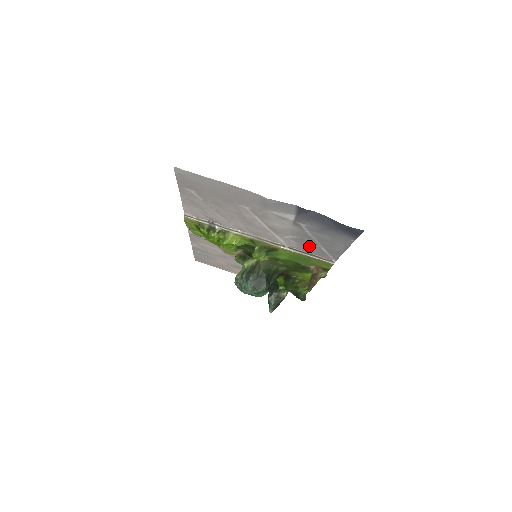
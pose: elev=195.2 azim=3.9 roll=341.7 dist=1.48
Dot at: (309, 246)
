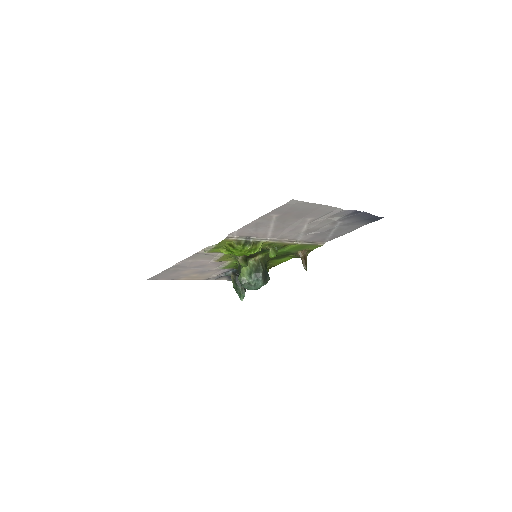
Dot at: (320, 236)
